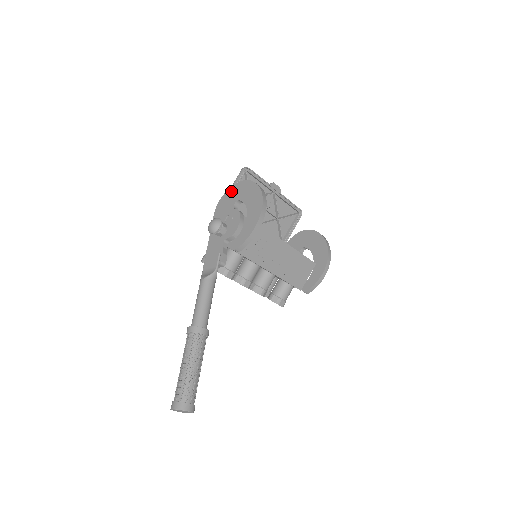
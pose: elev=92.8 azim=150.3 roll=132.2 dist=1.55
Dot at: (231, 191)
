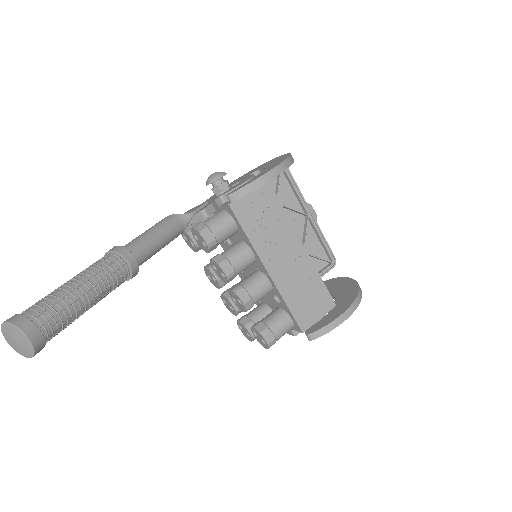
Dot at: (254, 169)
